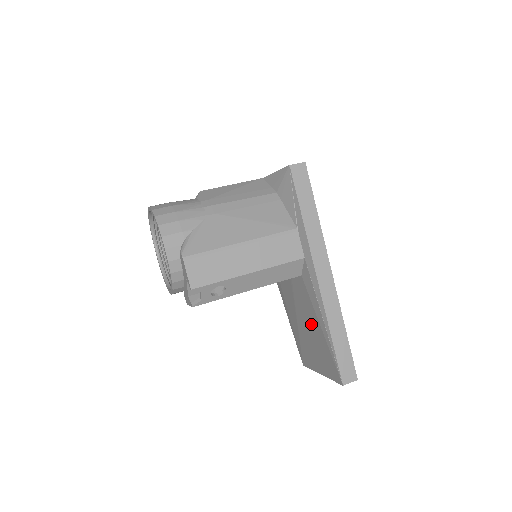
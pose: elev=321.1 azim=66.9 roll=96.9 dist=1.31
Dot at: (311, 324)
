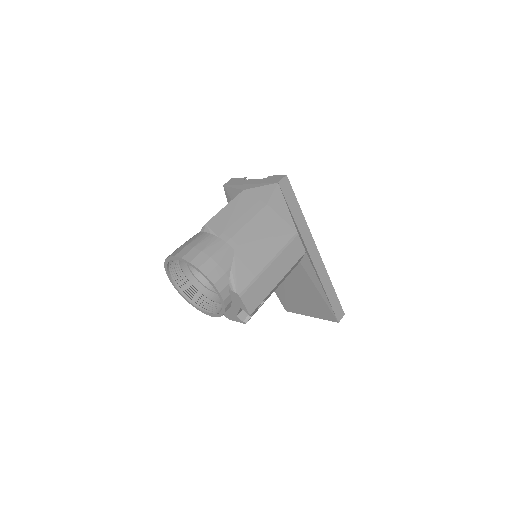
Dot at: (306, 290)
